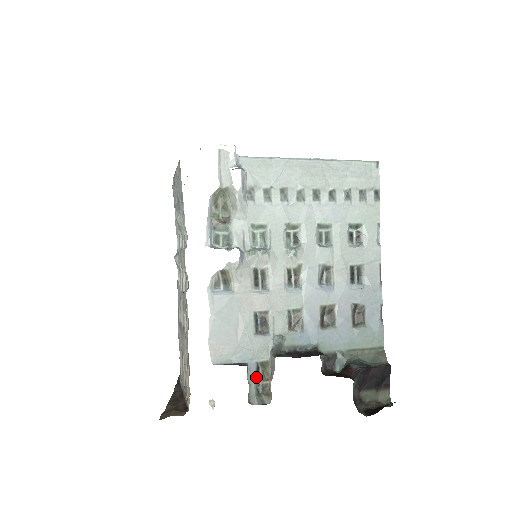
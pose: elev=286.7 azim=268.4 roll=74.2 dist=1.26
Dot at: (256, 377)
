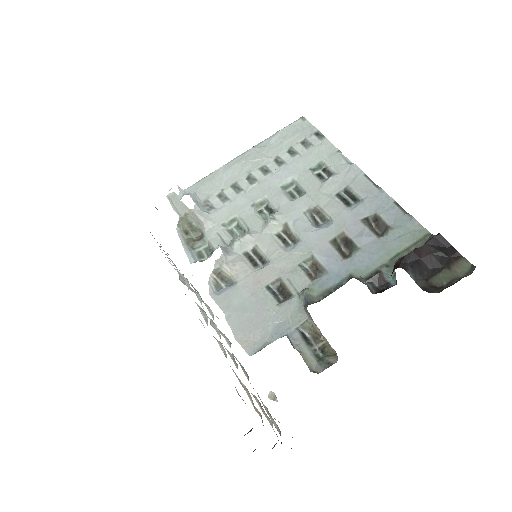
Dot at: (306, 344)
